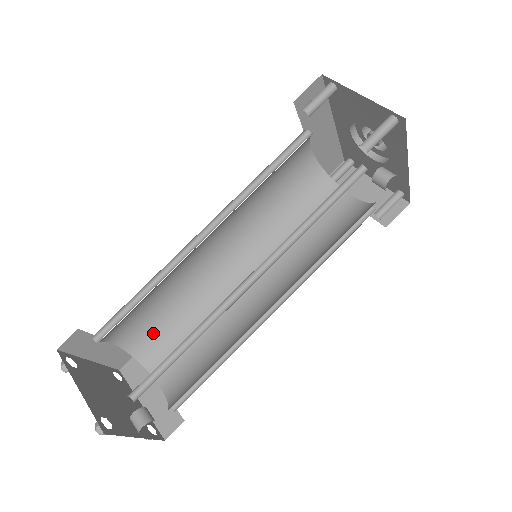
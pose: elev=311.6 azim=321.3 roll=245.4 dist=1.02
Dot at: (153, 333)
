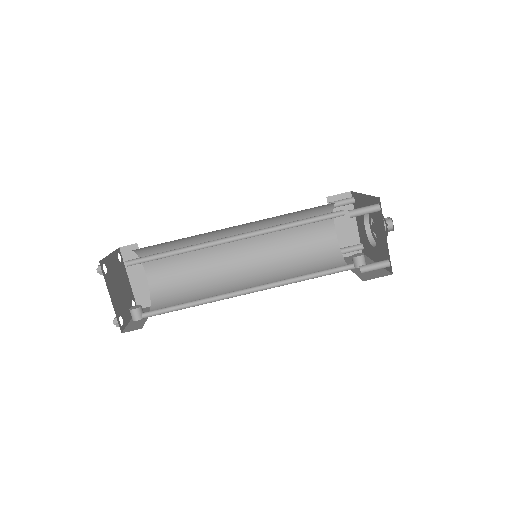
Dot at: (158, 248)
